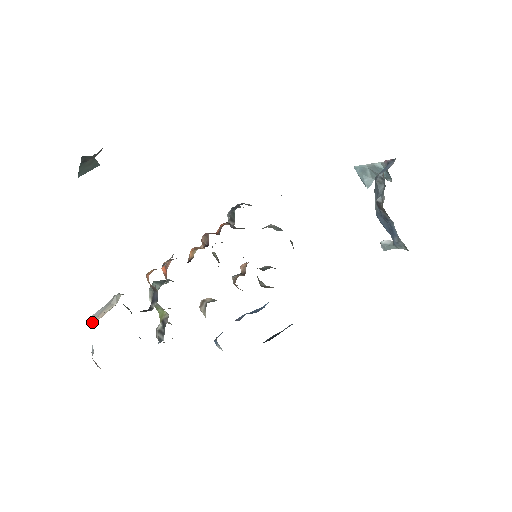
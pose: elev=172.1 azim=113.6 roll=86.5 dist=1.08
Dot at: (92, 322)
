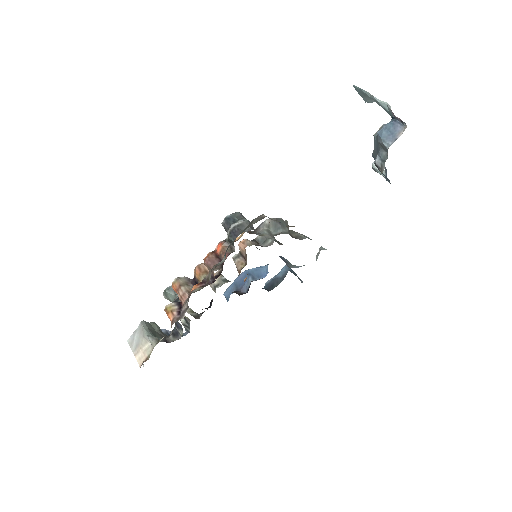
Dot at: (136, 358)
